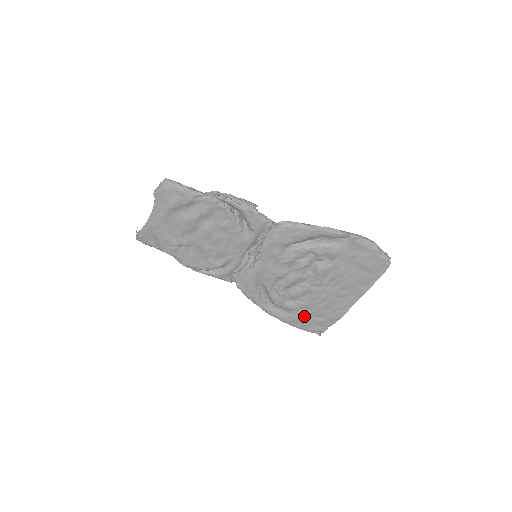
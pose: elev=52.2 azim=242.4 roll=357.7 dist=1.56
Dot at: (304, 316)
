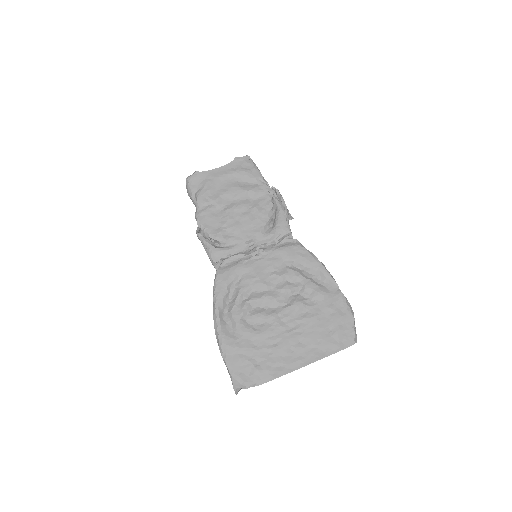
Dot at: (245, 349)
